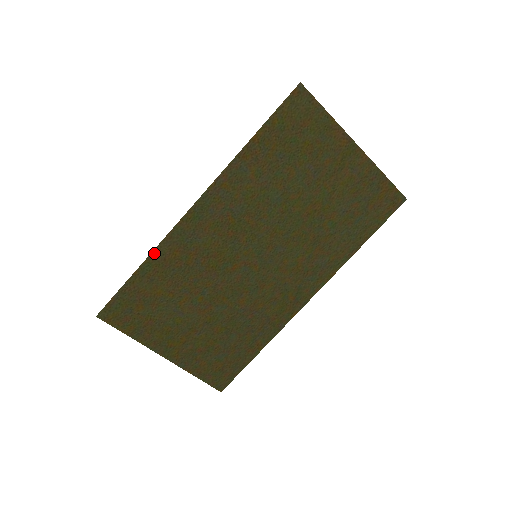
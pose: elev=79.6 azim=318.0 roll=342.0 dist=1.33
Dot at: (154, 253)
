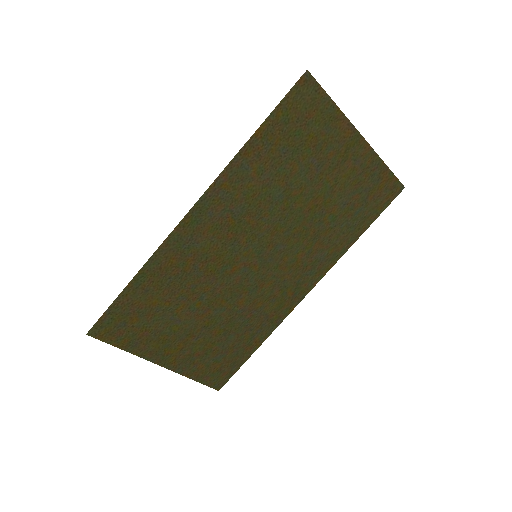
Dot at: (149, 263)
